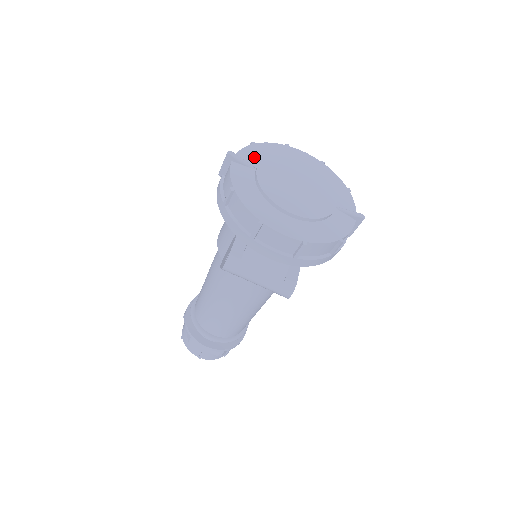
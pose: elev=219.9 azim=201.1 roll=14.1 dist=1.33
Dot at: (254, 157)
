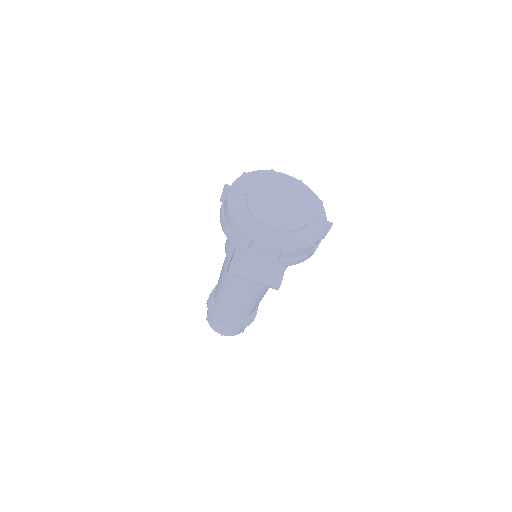
Dot at: (245, 185)
